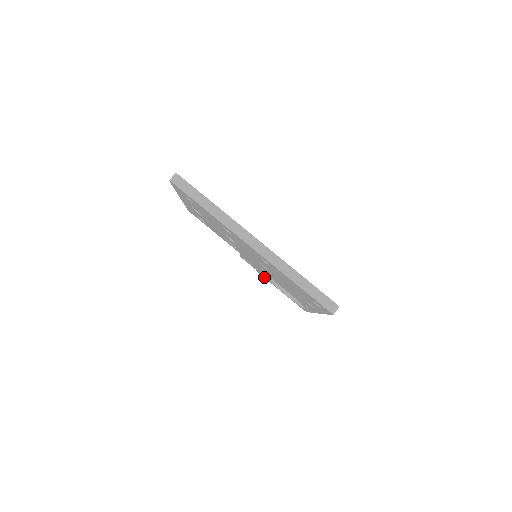
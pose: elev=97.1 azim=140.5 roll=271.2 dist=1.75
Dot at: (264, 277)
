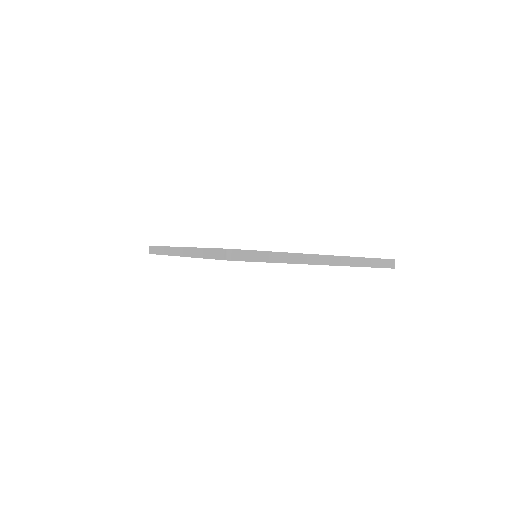
Dot at: occluded
